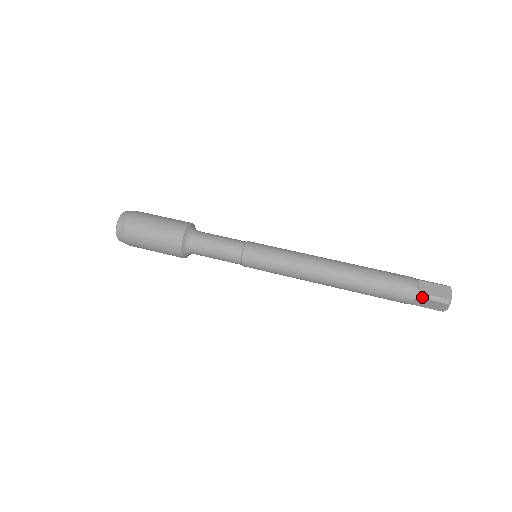
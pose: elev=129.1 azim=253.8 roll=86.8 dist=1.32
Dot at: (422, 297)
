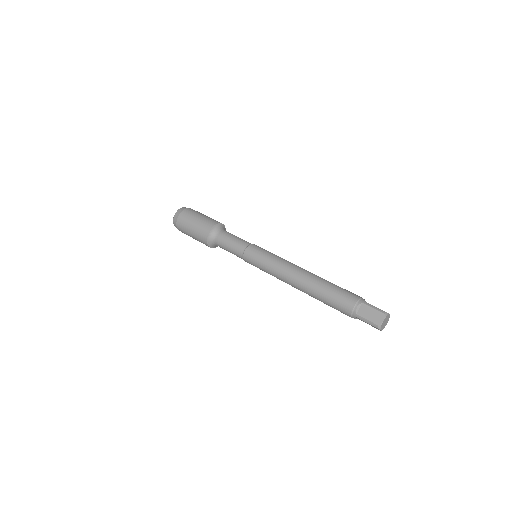
Dot at: (359, 318)
